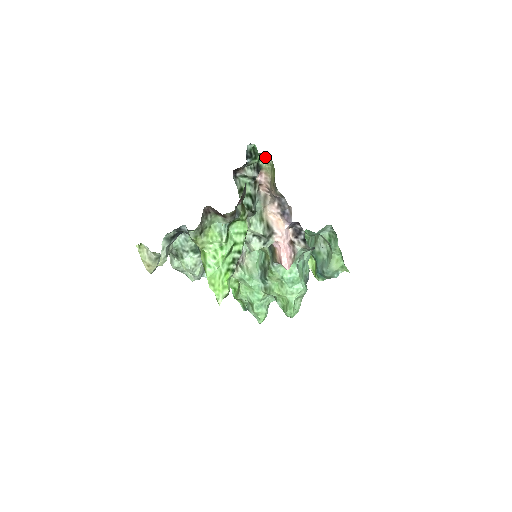
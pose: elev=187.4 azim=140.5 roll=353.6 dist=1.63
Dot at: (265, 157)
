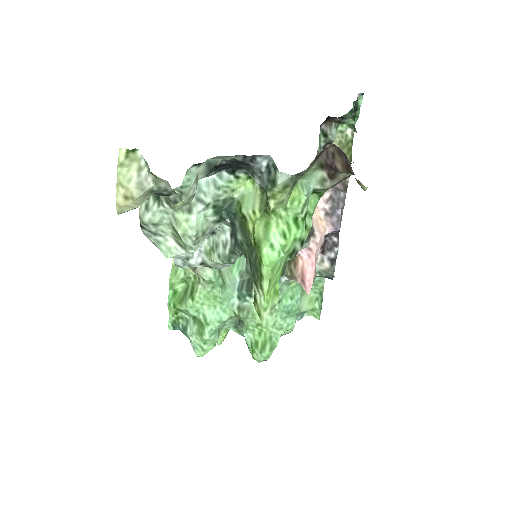
Dot at: (344, 125)
